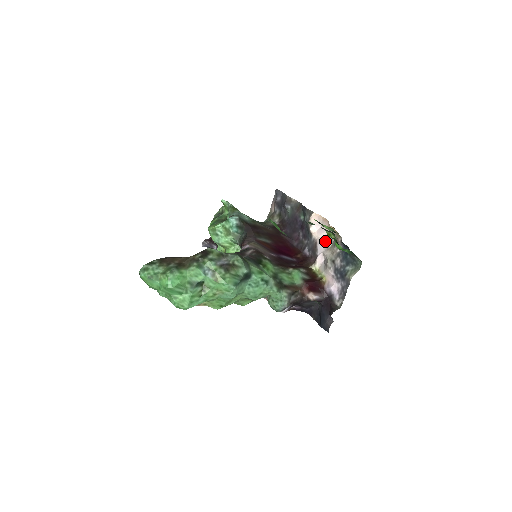
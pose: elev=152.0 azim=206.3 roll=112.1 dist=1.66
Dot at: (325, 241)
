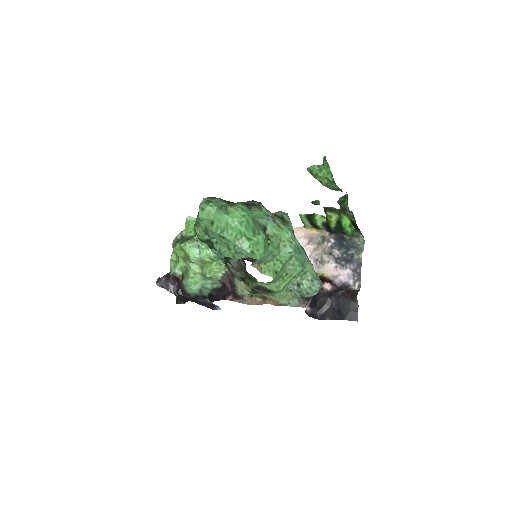
Dot at: (308, 244)
